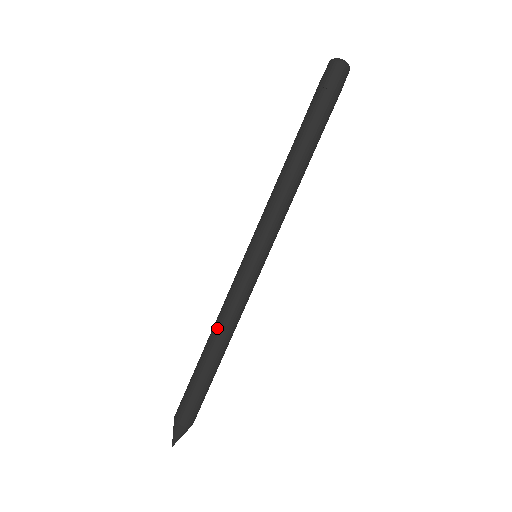
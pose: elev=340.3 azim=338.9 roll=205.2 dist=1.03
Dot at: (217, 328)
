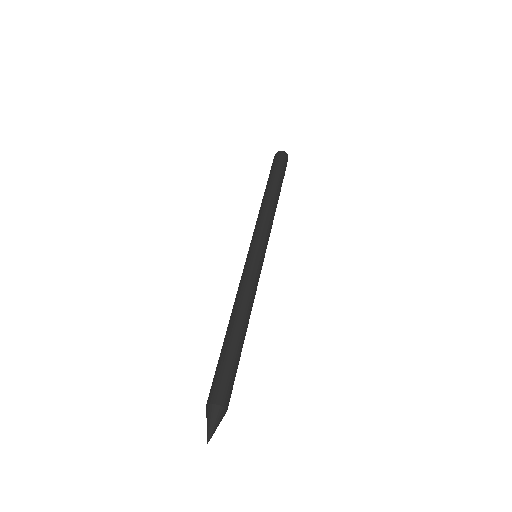
Dot at: (242, 307)
